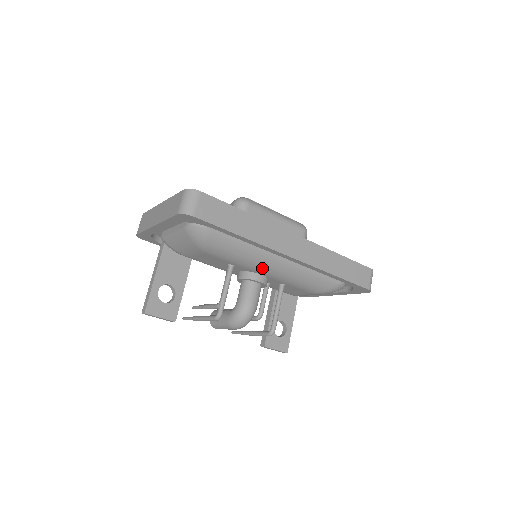
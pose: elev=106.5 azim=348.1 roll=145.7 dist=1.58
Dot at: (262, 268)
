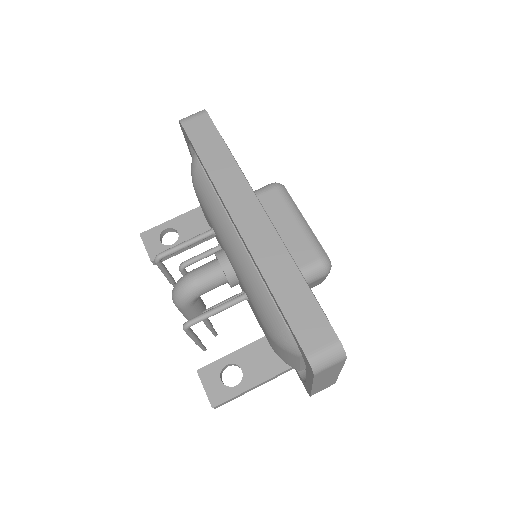
Dot at: (225, 241)
